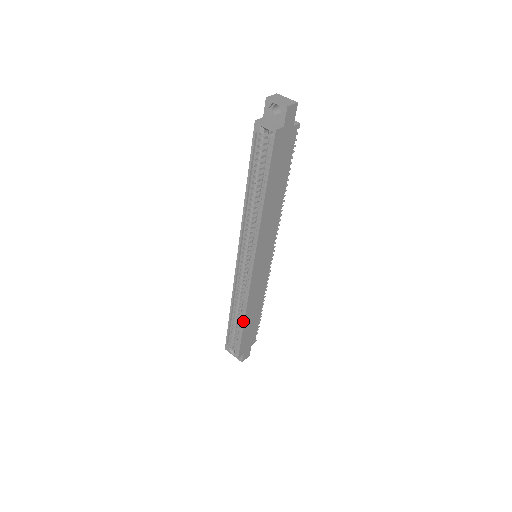
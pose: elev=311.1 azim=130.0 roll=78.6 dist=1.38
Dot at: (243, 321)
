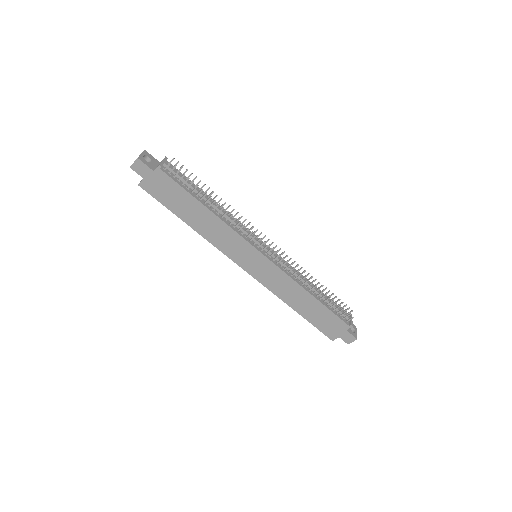
Dot at: (293, 309)
